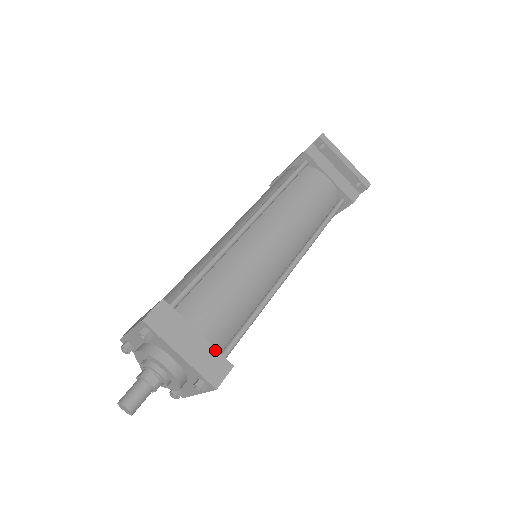
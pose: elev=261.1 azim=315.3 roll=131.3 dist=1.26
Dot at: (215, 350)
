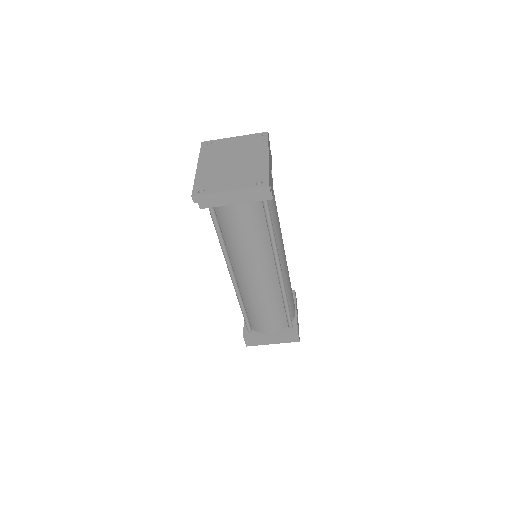
Dot at: (284, 334)
